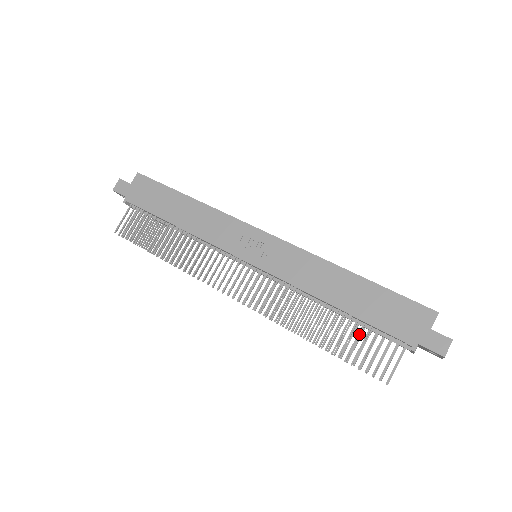
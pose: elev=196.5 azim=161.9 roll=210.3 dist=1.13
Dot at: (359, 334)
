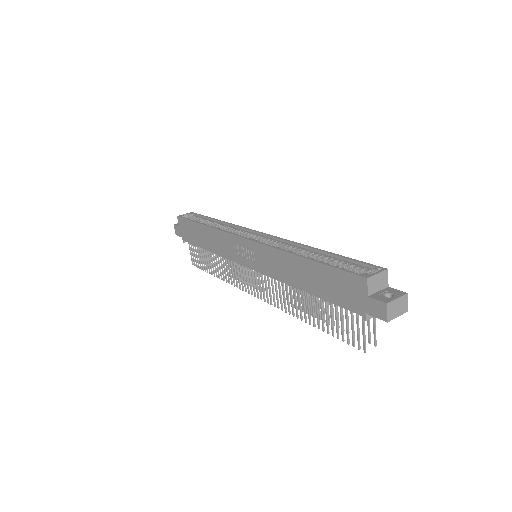
Dot at: (330, 310)
